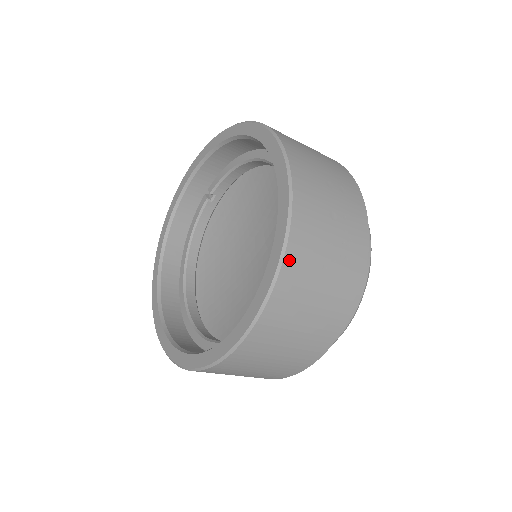
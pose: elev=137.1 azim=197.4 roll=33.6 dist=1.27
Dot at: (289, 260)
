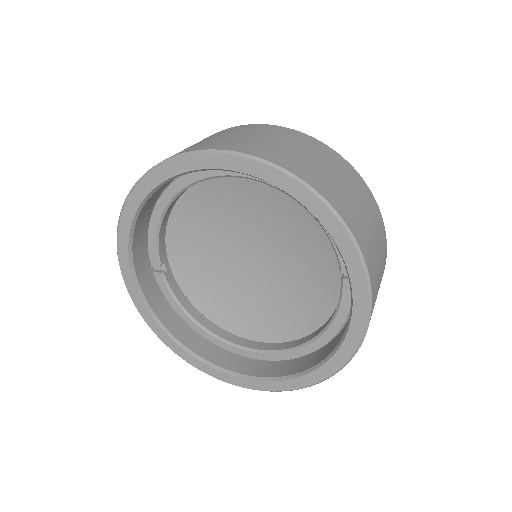
Dot at: (337, 208)
